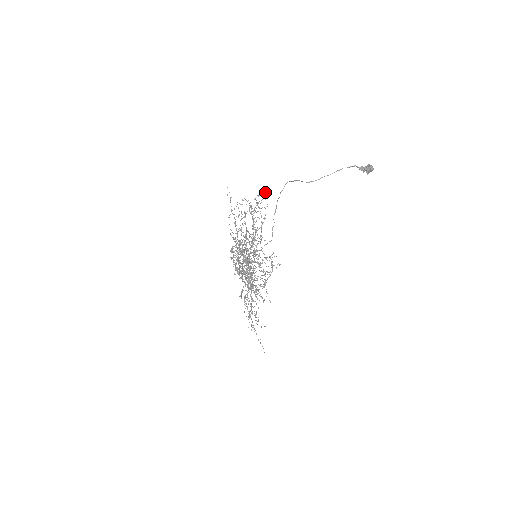
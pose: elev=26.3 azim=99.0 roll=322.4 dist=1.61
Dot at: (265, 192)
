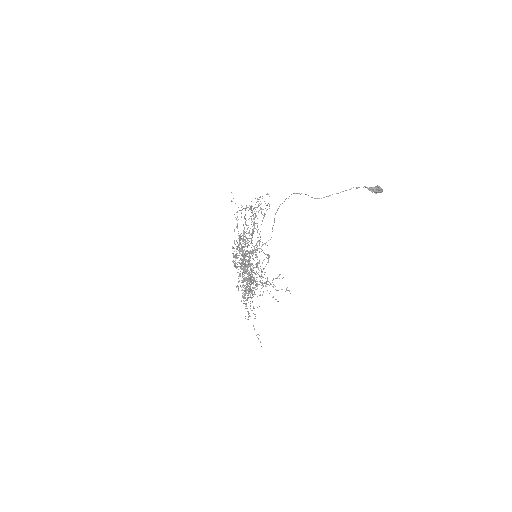
Dot at: (268, 194)
